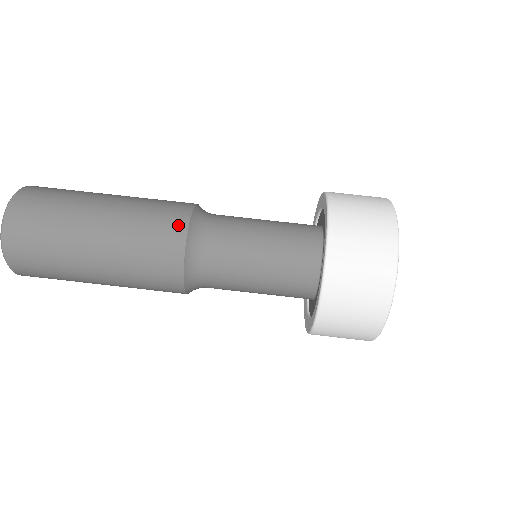
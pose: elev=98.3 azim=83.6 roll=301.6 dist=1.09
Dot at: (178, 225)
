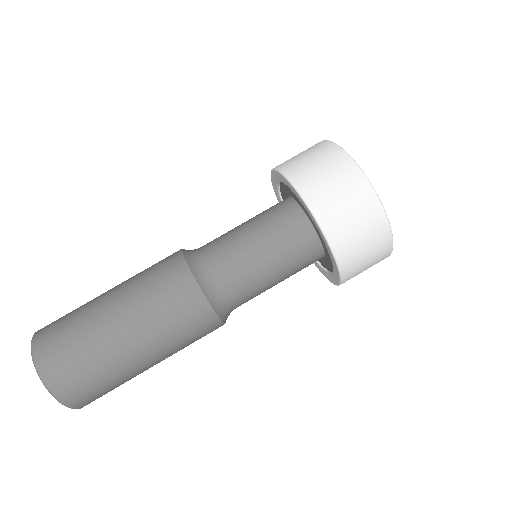
Dot at: (198, 304)
